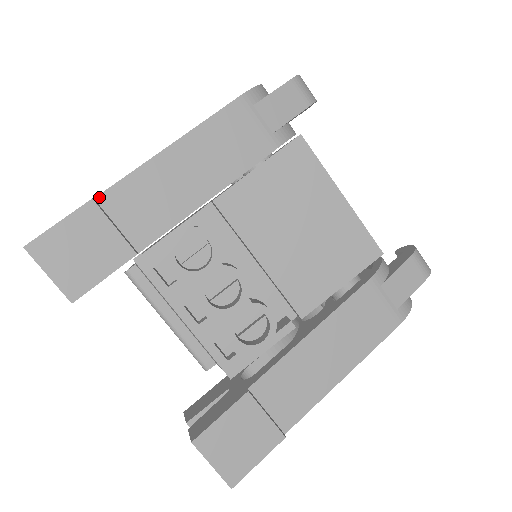
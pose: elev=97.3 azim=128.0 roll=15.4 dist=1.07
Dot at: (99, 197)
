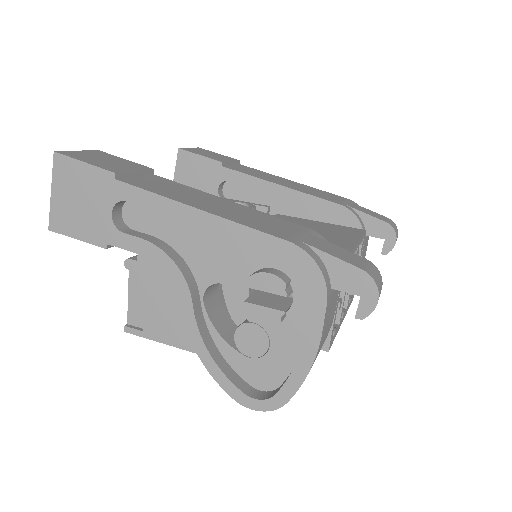
Dot at: (242, 165)
